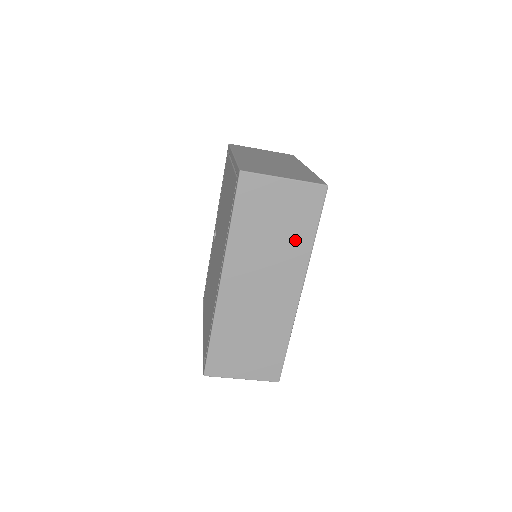
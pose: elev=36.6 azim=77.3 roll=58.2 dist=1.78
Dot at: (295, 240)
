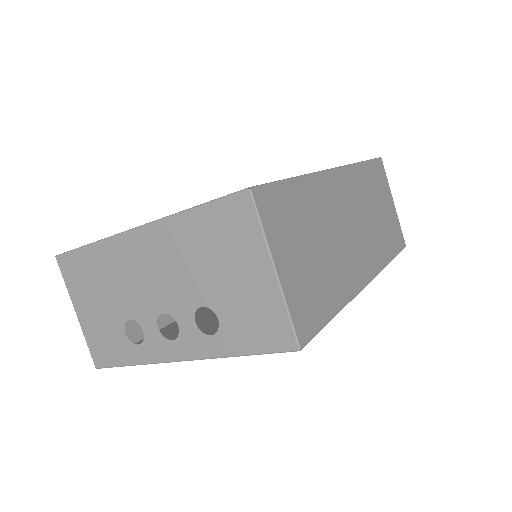
Dot at: (383, 240)
